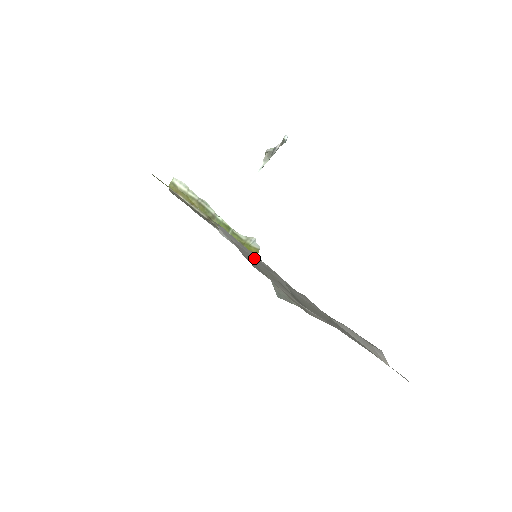
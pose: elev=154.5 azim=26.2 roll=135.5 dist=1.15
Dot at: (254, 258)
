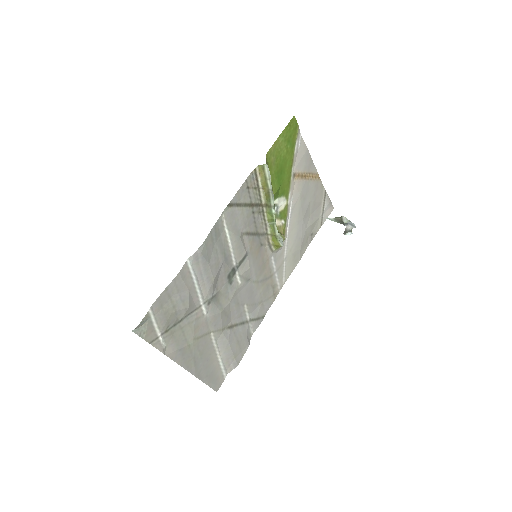
Dot at: (185, 288)
